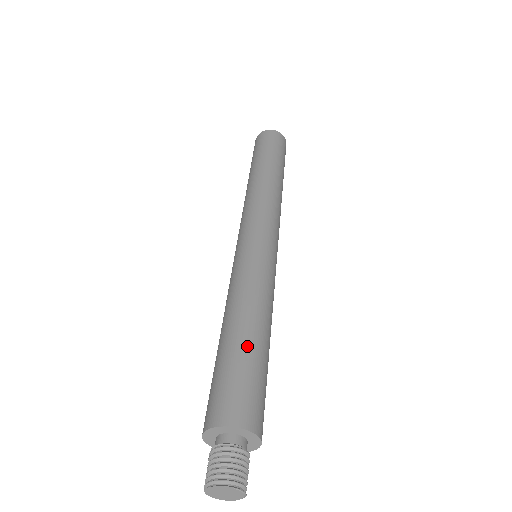
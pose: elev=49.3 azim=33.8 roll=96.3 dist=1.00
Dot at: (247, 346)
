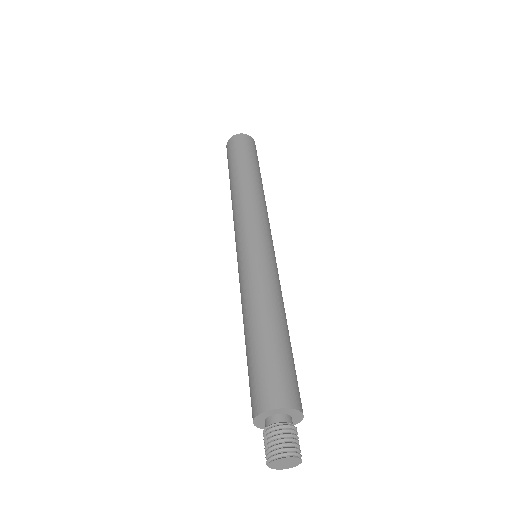
Dot at: (283, 340)
